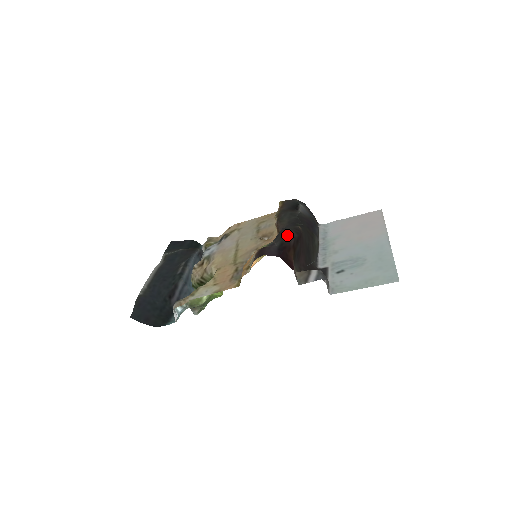
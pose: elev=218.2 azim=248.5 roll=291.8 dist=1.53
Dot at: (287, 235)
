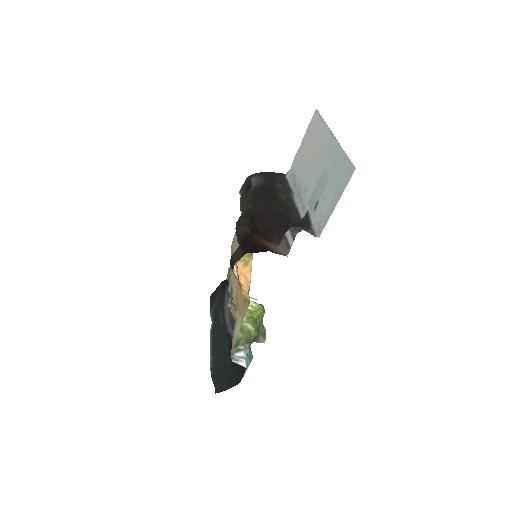
Dot at: (239, 228)
